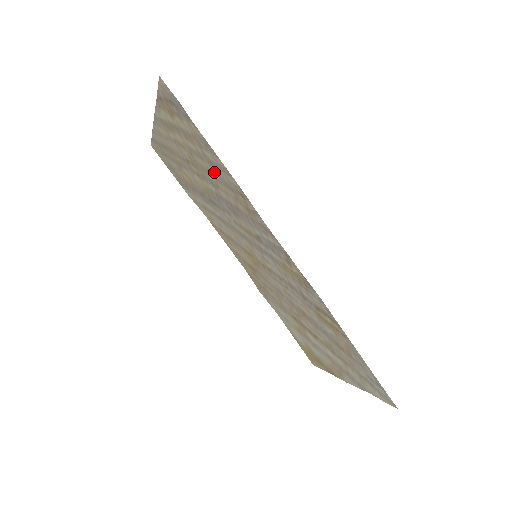
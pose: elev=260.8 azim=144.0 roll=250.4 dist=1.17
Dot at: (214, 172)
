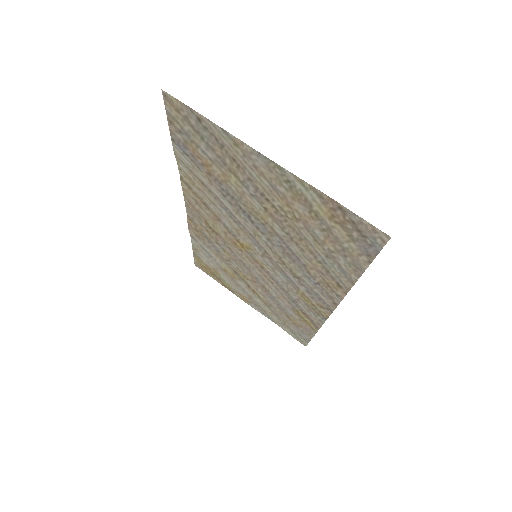
Dot at: (319, 254)
